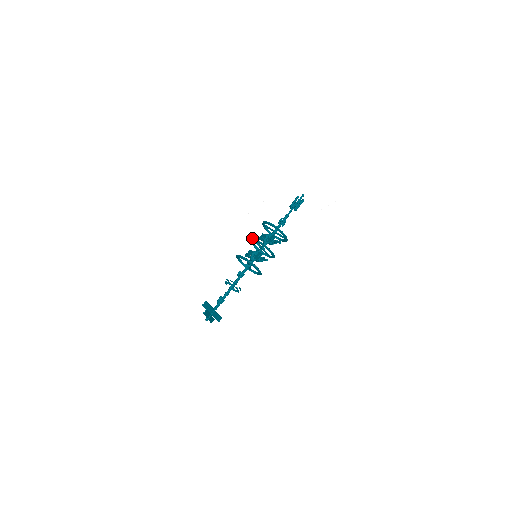
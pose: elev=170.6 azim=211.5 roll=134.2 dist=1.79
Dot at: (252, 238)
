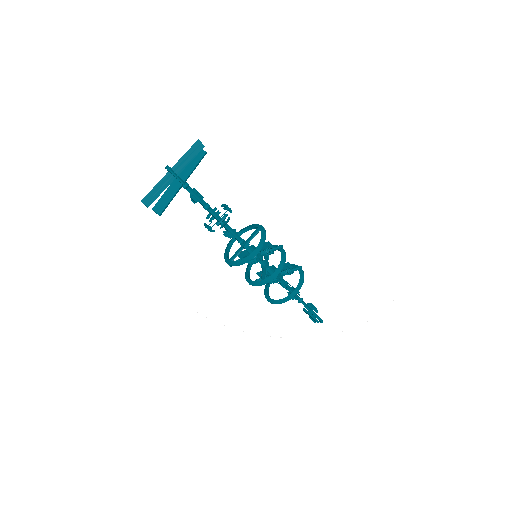
Dot at: occluded
